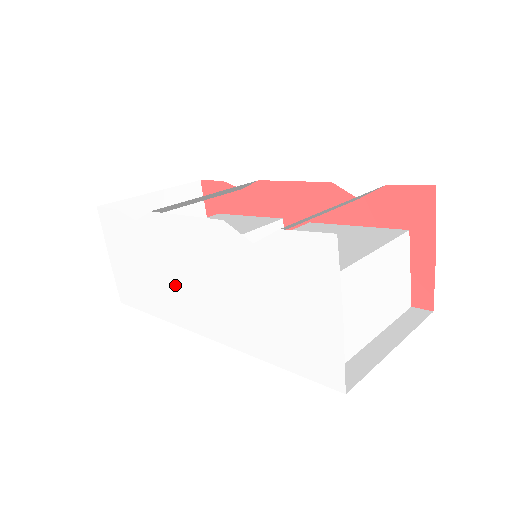
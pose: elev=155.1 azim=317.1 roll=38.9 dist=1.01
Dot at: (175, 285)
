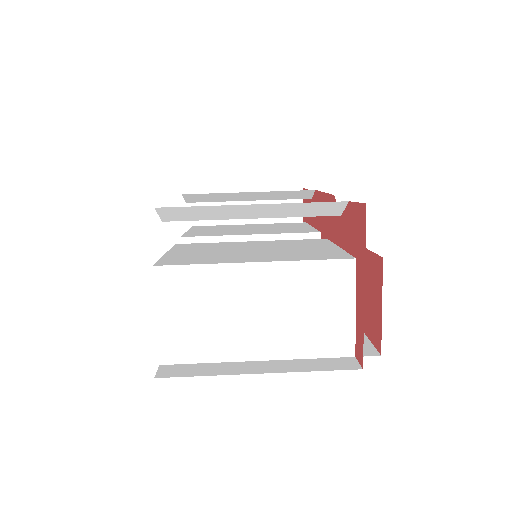
Dot at: occluded
